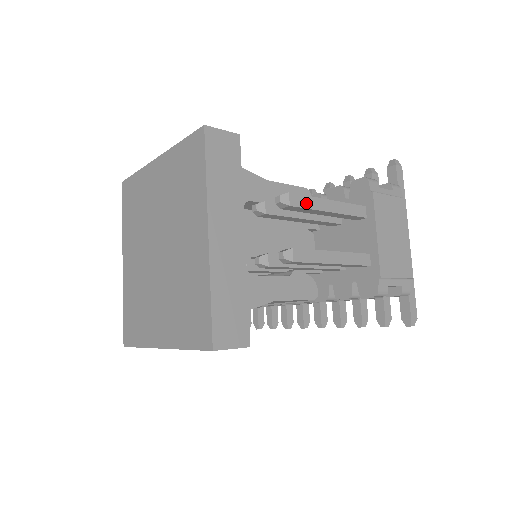
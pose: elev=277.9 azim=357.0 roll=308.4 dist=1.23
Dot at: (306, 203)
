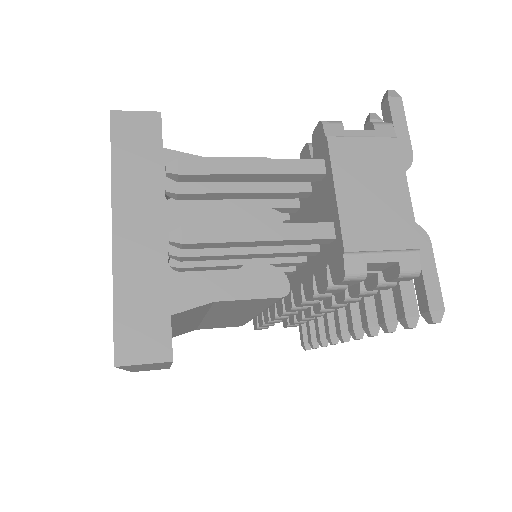
Dot at: (208, 168)
